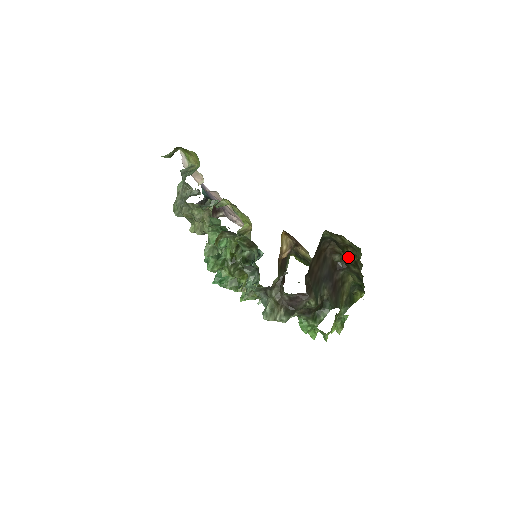
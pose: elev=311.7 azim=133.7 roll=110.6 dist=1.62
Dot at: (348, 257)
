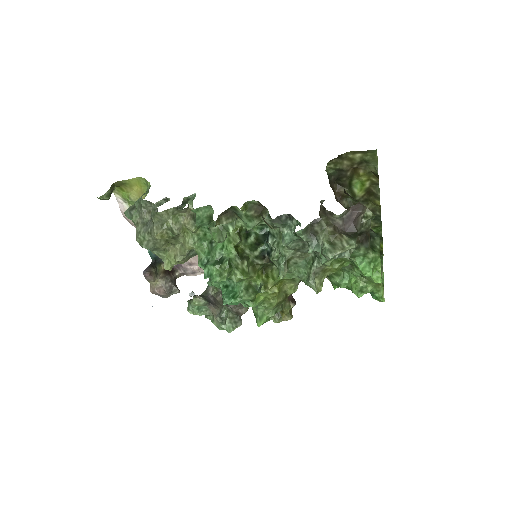
Dot at: (358, 190)
